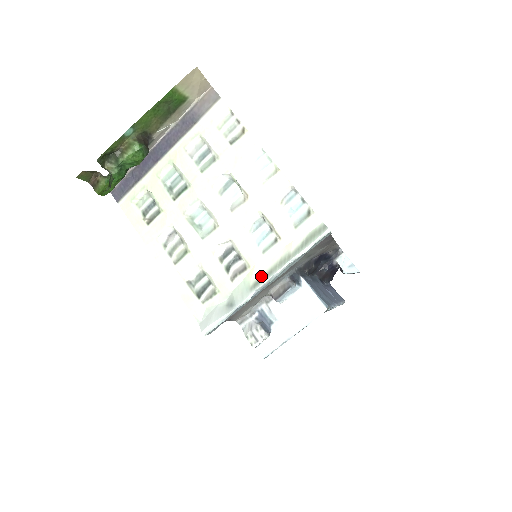
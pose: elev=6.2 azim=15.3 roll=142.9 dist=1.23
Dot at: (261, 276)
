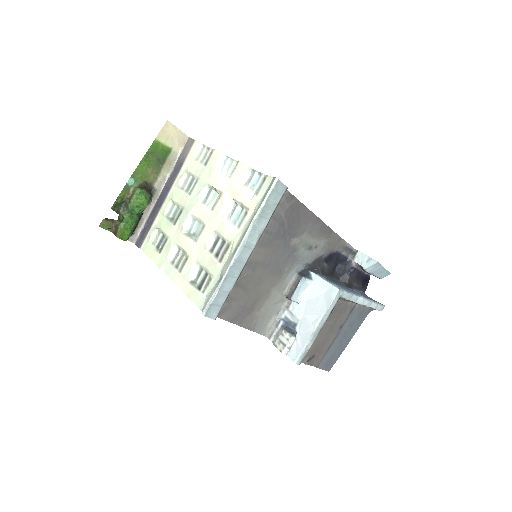
Dot at: (238, 243)
